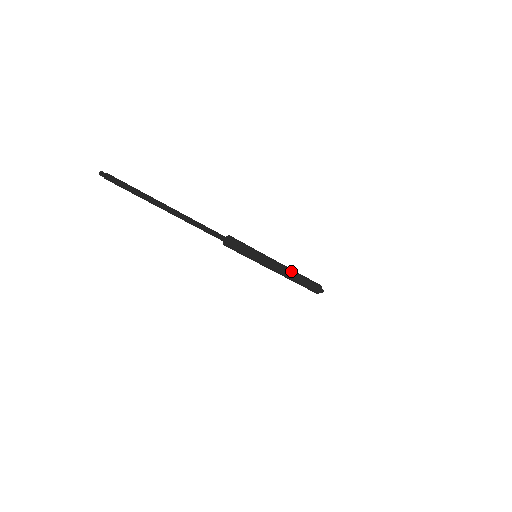
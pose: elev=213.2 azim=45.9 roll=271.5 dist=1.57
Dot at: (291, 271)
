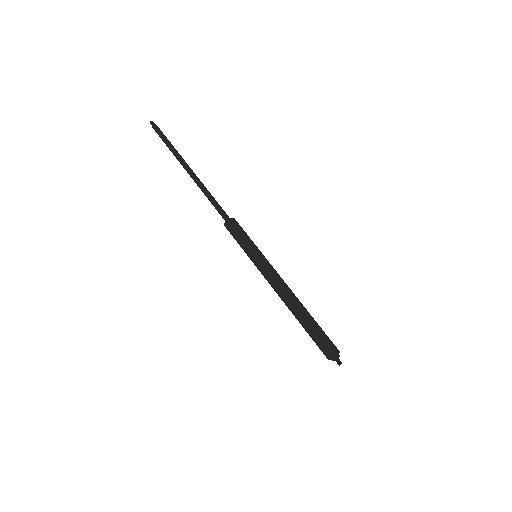
Dot at: (294, 297)
